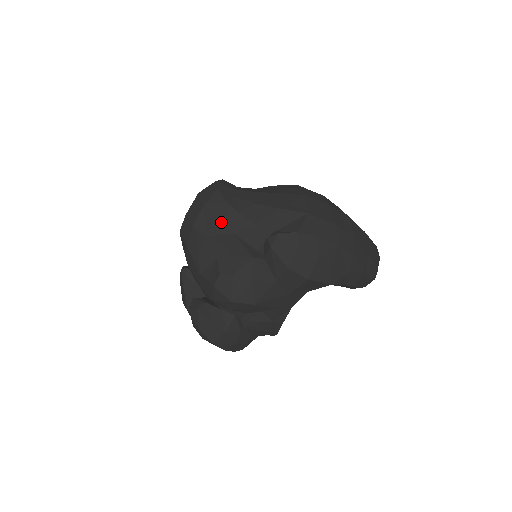
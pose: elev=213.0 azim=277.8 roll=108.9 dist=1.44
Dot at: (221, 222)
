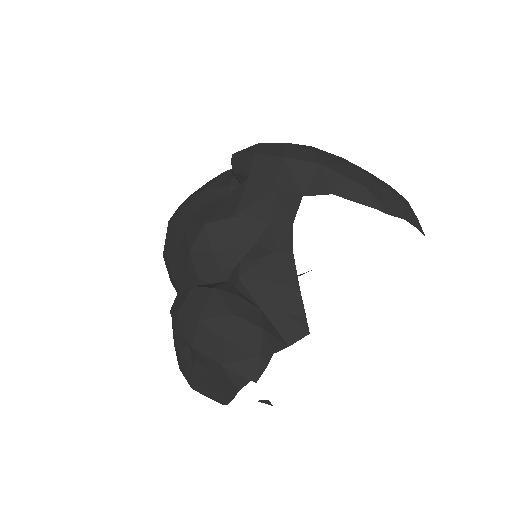
Dot at: (193, 195)
